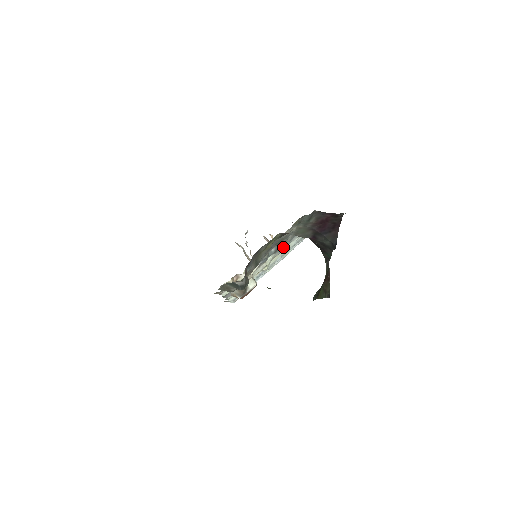
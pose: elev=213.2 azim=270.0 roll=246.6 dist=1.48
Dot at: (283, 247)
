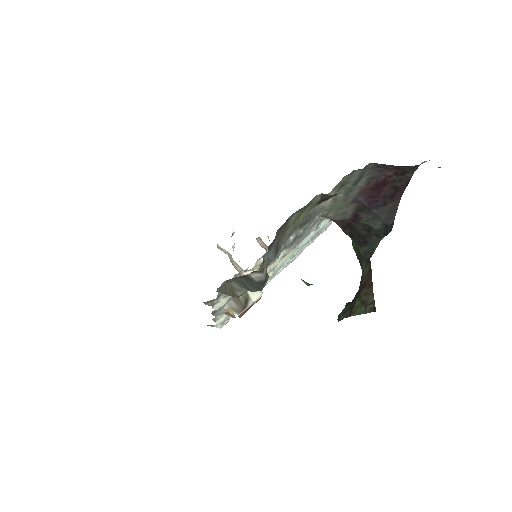
Dot at: (299, 239)
